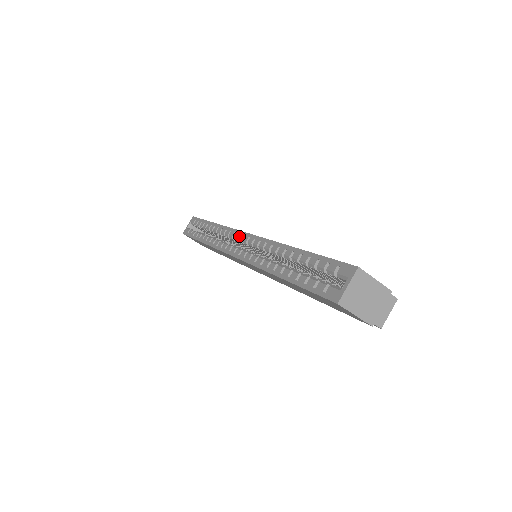
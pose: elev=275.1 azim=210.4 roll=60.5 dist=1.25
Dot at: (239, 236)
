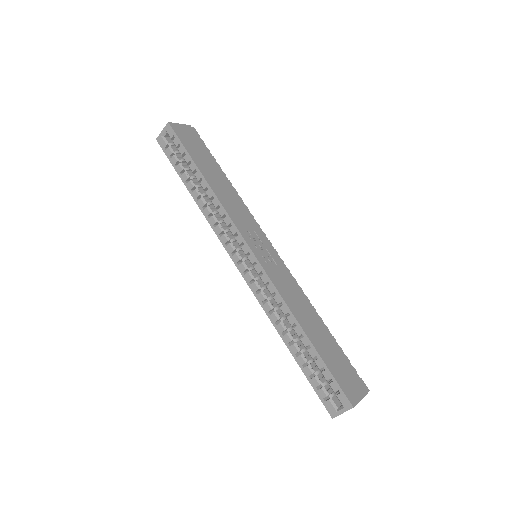
Dot at: (243, 247)
